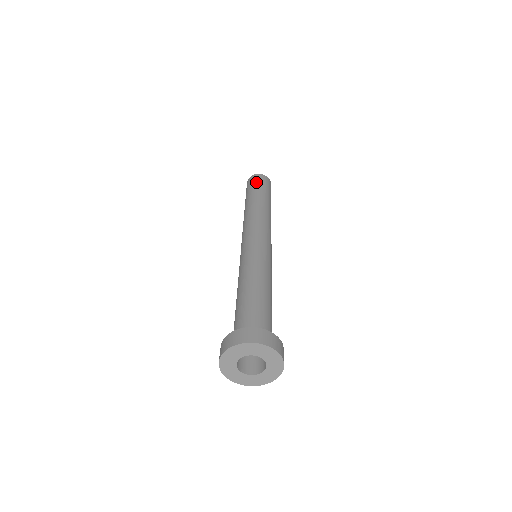
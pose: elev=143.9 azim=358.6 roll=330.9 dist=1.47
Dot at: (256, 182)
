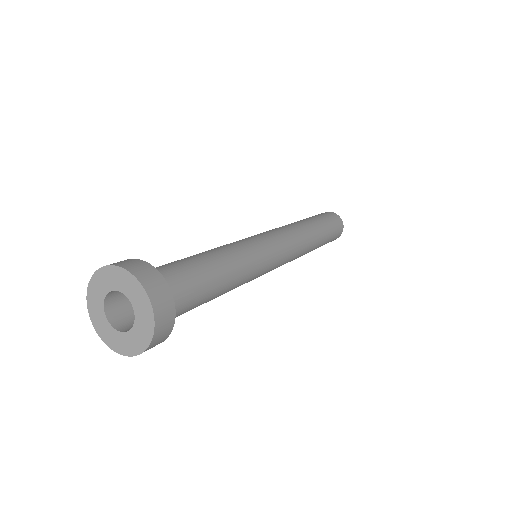
Dot at: occluded
